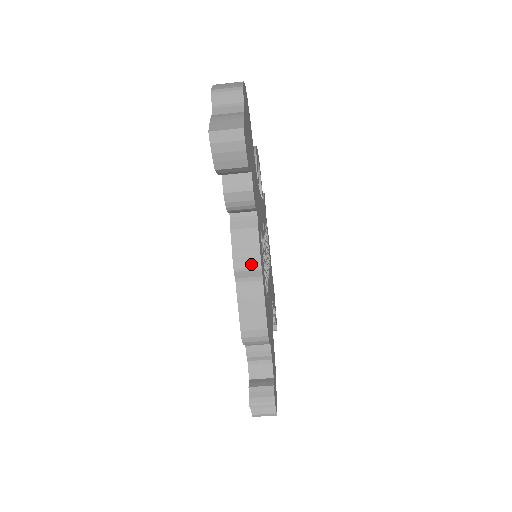
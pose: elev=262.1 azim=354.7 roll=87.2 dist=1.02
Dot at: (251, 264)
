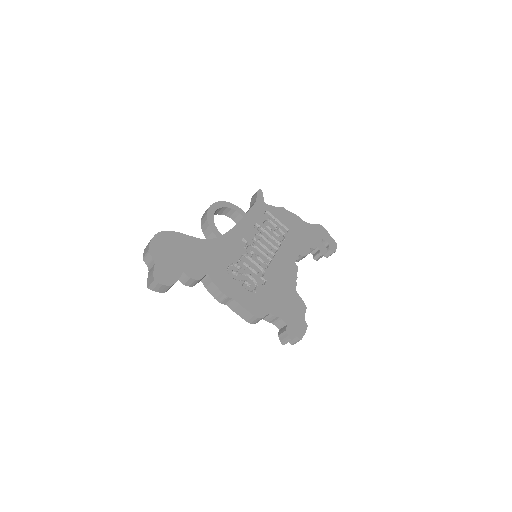
Dot at: (223, 298)
